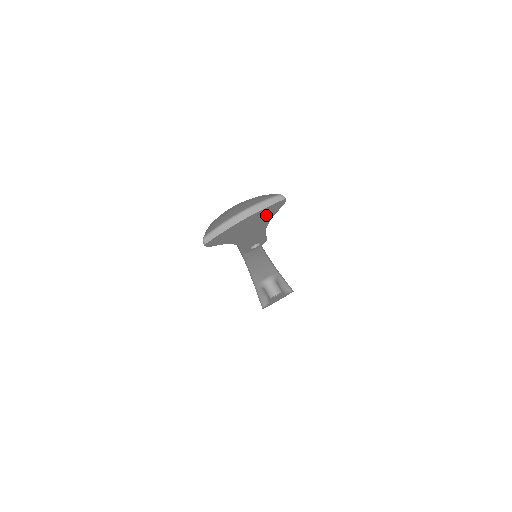
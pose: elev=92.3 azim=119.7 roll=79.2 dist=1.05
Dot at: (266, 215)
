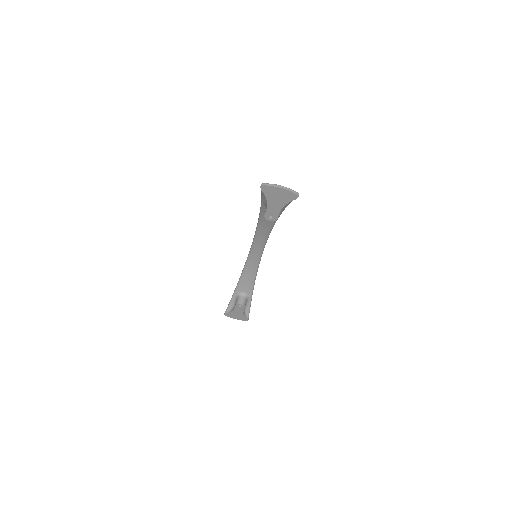
Dot at: (288, 197)
